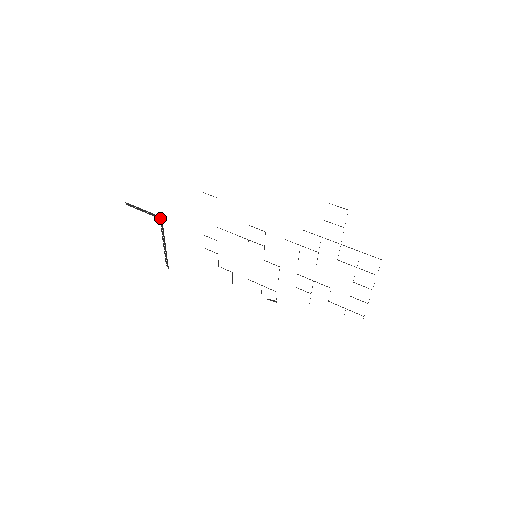
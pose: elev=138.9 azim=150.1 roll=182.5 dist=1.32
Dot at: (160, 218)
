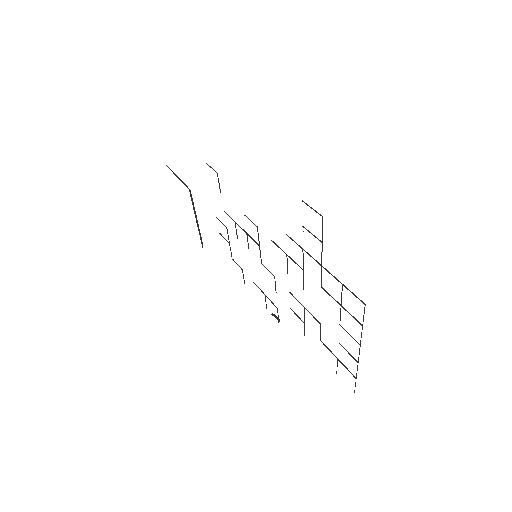
Dot at: occluded
